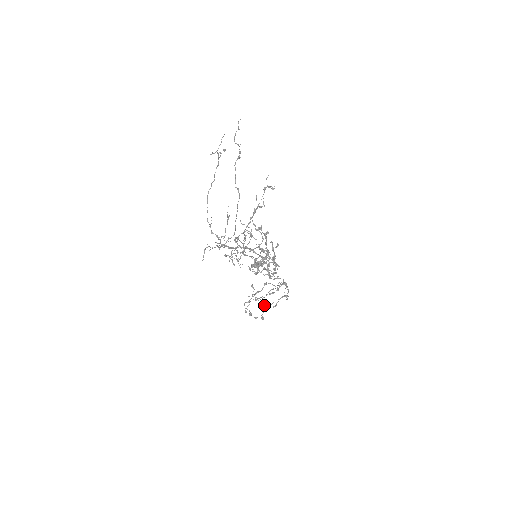
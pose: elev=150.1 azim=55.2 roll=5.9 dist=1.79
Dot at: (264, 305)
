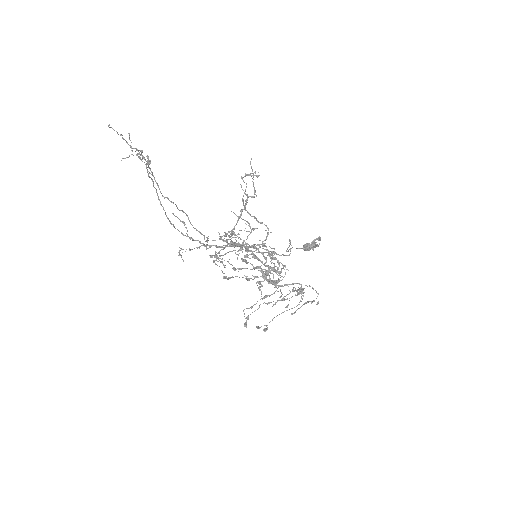
Dot at: (286, 307)
